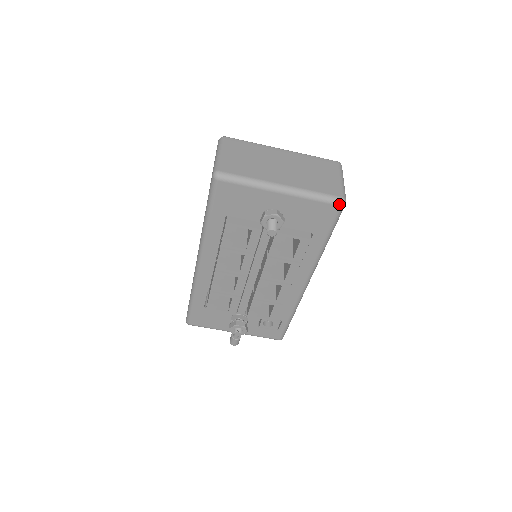
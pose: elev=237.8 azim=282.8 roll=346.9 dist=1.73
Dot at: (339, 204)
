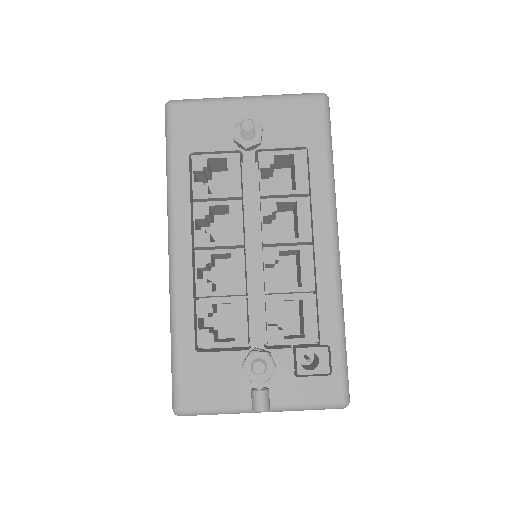
Dot at: (320, 95)
